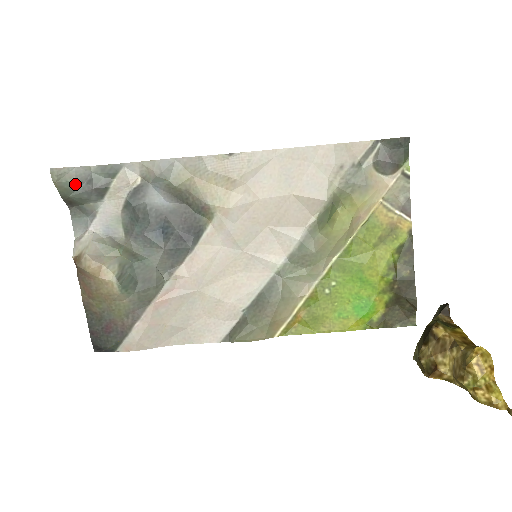
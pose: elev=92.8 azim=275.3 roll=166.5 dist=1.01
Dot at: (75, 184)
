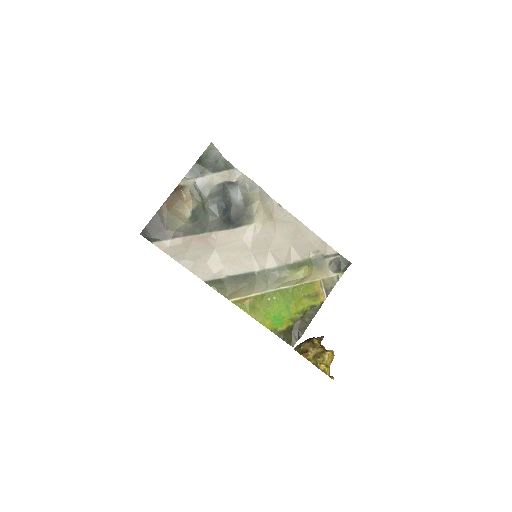
Dot at: (212, 157)
